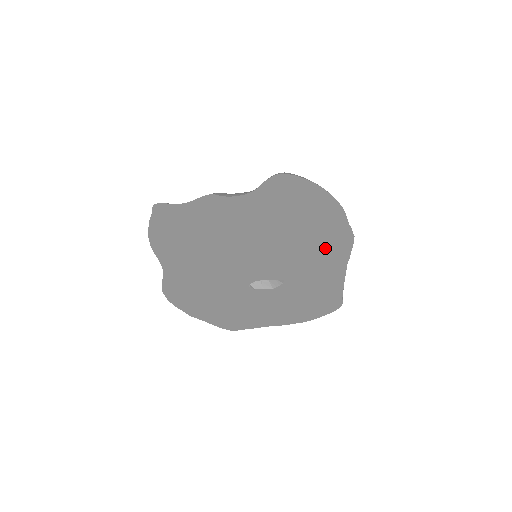
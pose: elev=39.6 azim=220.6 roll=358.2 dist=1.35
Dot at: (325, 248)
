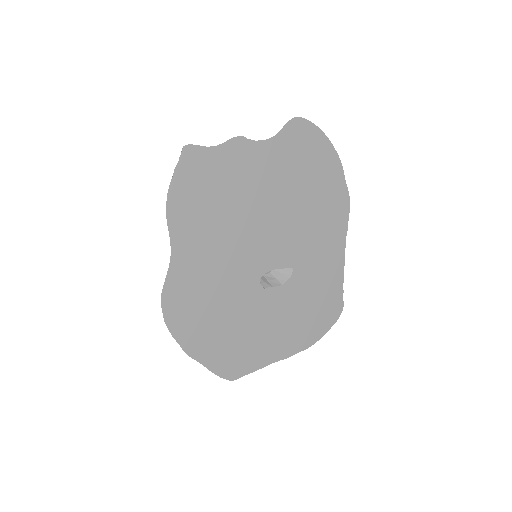
Dot at: (328, 216)
